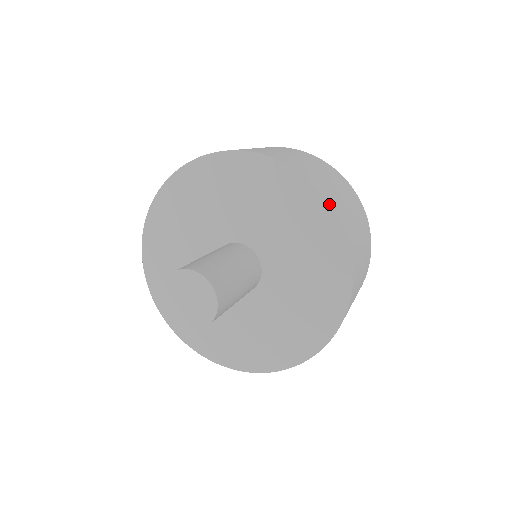
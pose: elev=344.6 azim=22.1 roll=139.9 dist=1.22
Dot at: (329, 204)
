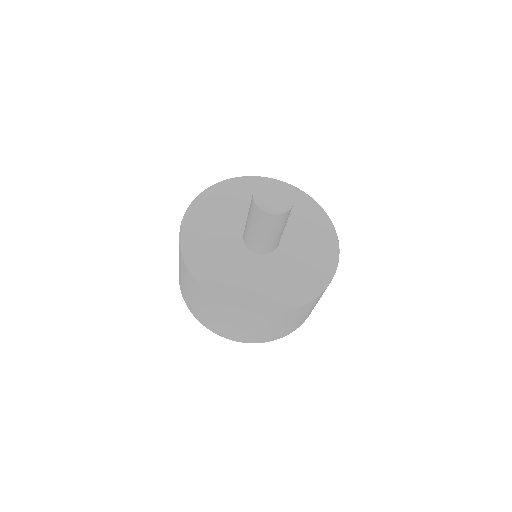
Dot at: (338, 258)
